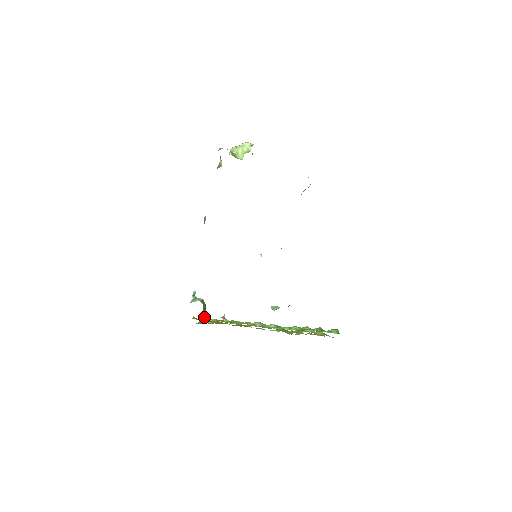
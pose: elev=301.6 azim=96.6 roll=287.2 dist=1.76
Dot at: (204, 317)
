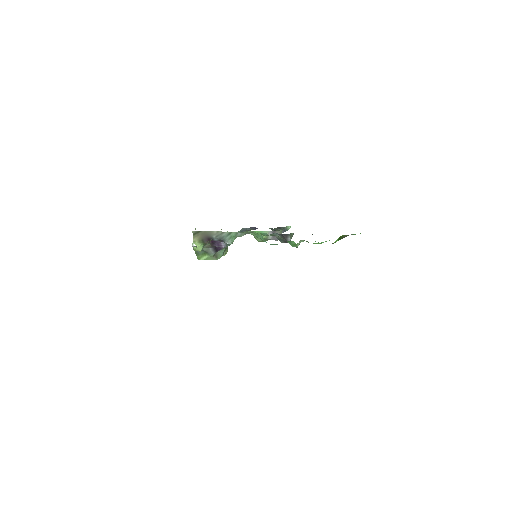
Dot at: occluded
